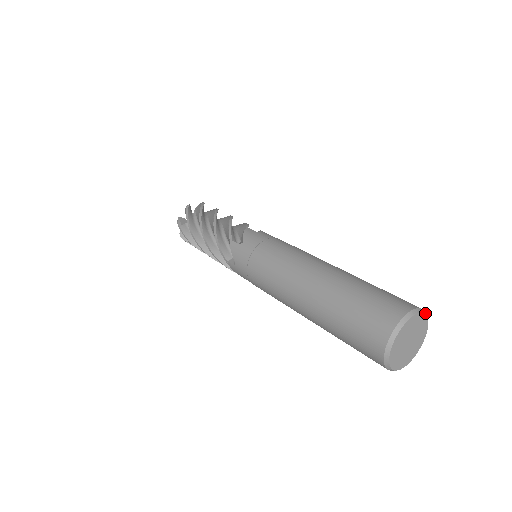
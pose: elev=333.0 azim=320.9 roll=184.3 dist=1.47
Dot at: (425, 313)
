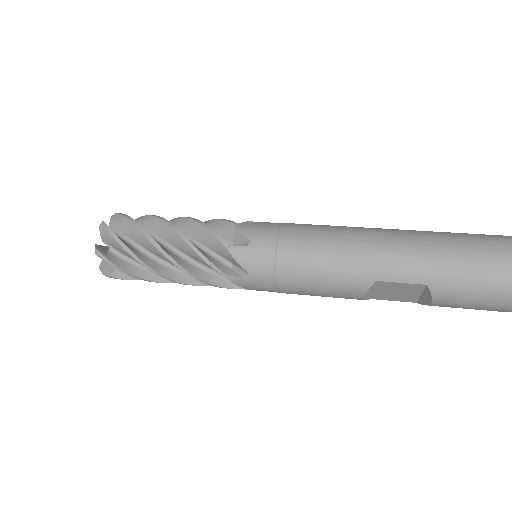
Dot at: occluded
